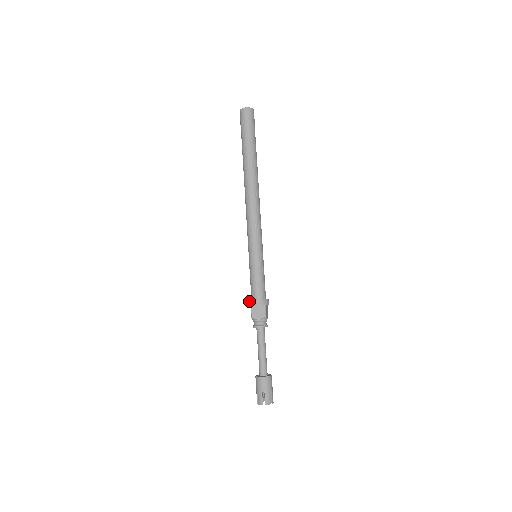
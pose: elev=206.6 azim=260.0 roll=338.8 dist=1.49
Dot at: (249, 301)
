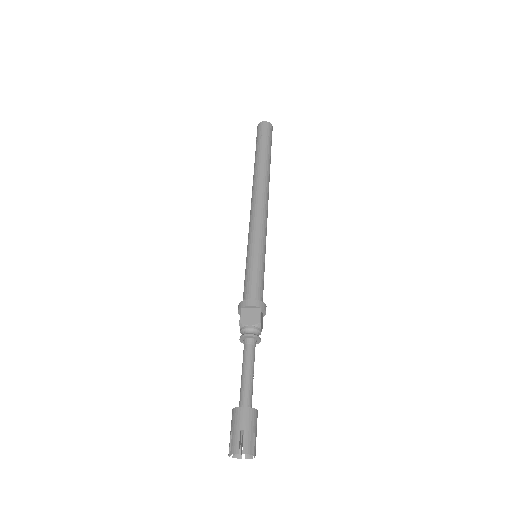
Dot at: (239, 303)
